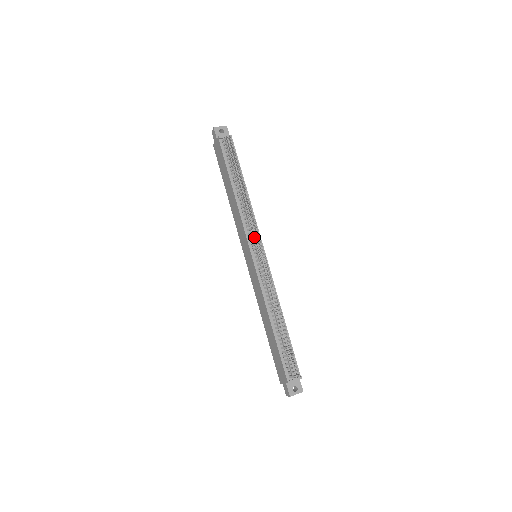
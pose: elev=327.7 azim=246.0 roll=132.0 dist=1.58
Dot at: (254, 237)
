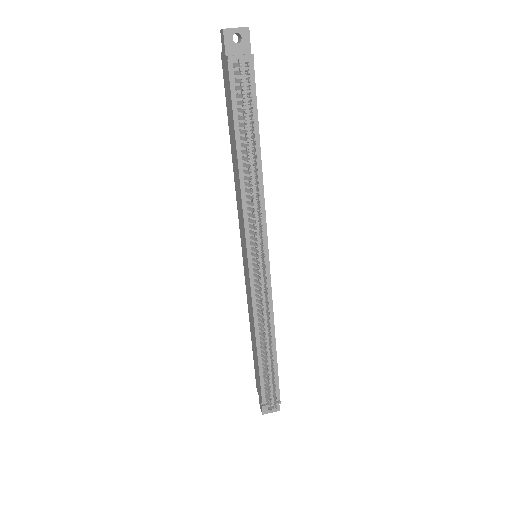
Dot at: (257, 238)
